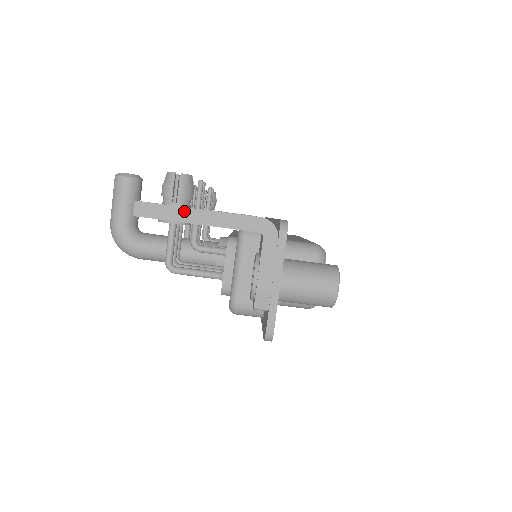
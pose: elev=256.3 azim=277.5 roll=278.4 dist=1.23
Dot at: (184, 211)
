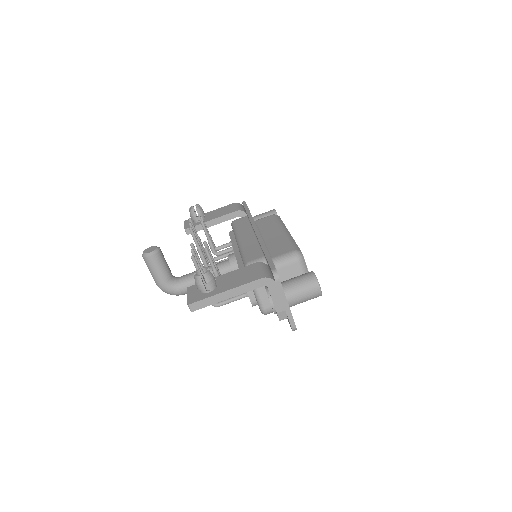
Dot at: (218, 296)
